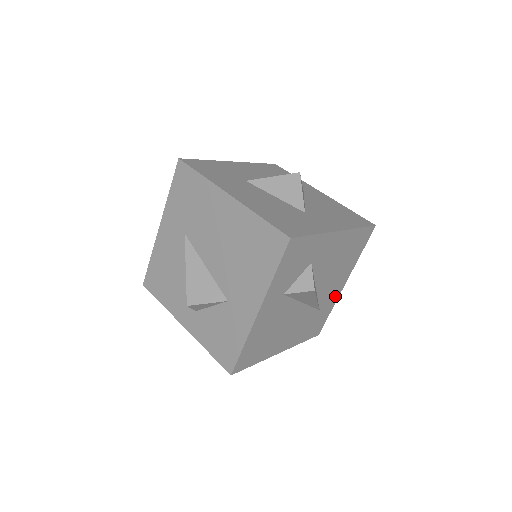
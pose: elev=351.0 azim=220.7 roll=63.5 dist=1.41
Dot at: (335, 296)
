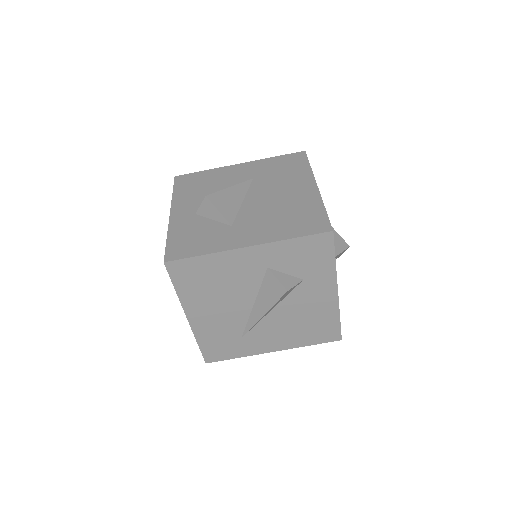
Dot at: (258, 349)
